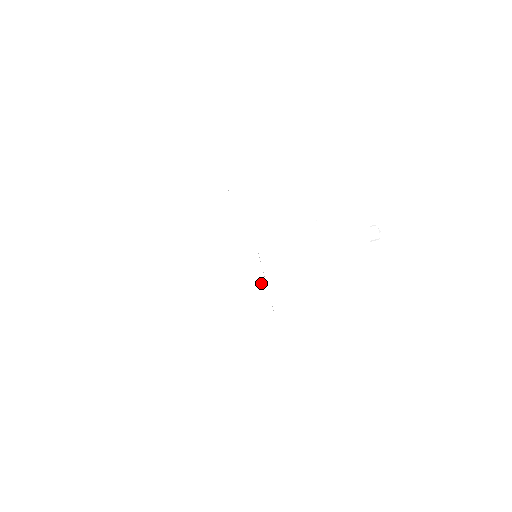
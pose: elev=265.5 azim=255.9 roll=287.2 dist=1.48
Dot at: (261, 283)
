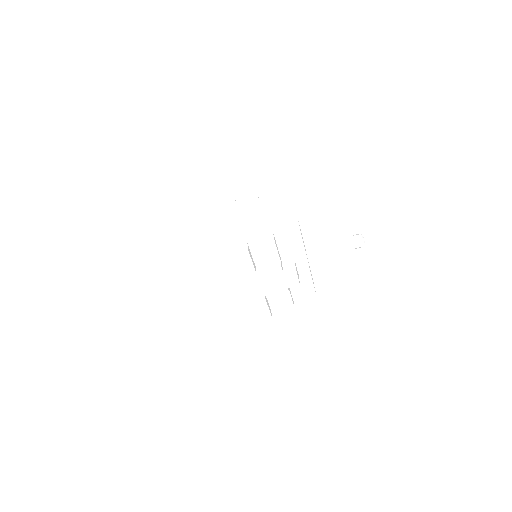
Dot at: (252, 273)
